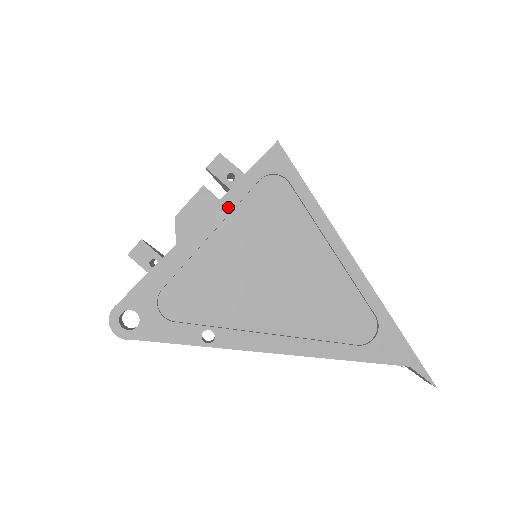
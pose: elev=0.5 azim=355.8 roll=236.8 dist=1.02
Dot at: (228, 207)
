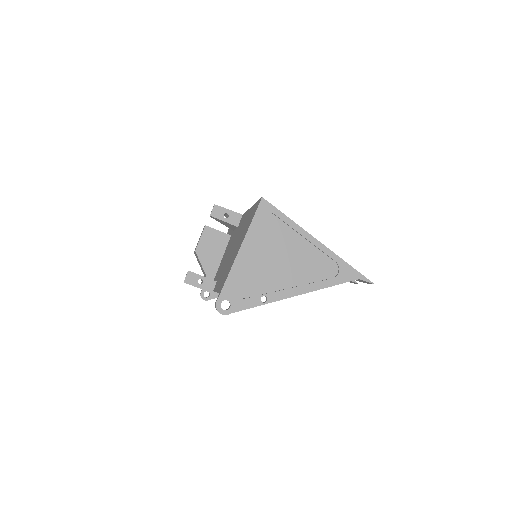
Dot at: (251, 236)
